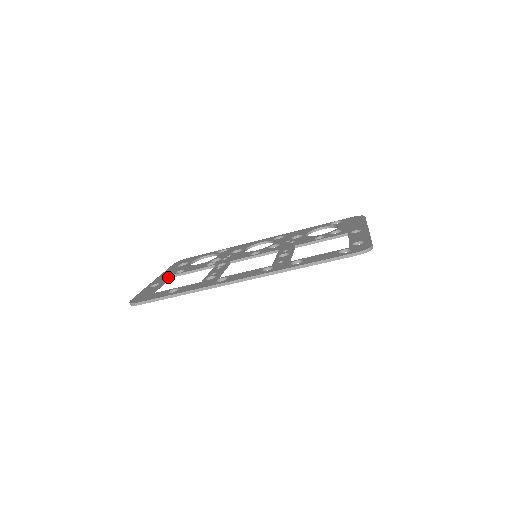
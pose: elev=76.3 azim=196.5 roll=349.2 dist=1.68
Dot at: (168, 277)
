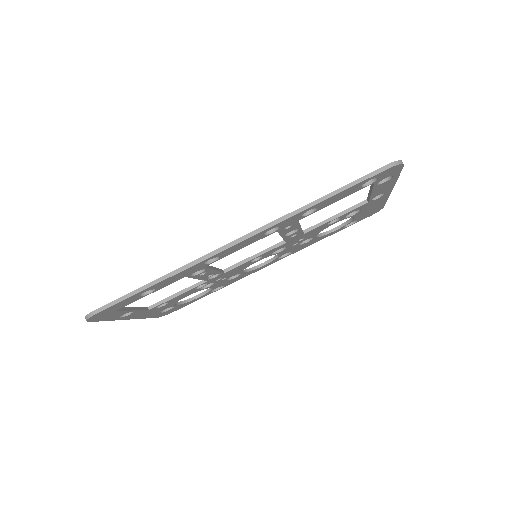
Dot at: (144, 307)
